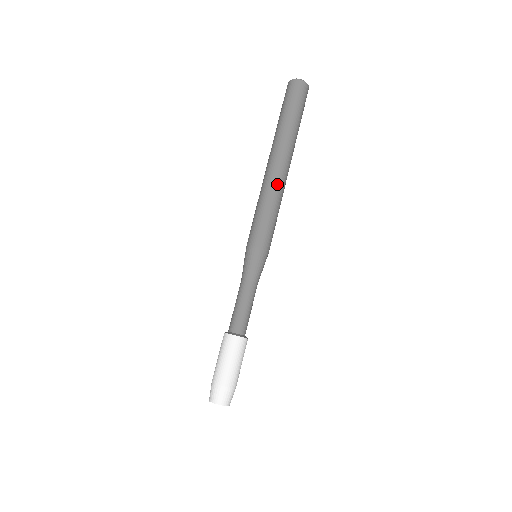
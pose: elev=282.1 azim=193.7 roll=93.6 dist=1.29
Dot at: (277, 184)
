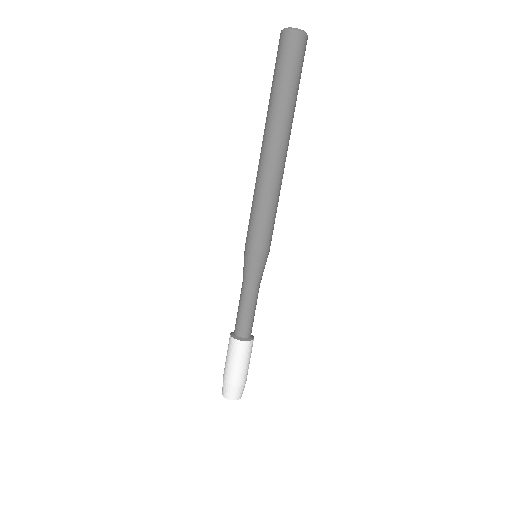
Dot at: (282, 178)
